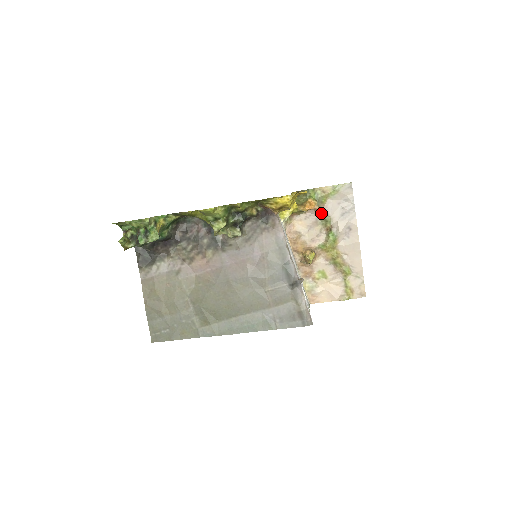
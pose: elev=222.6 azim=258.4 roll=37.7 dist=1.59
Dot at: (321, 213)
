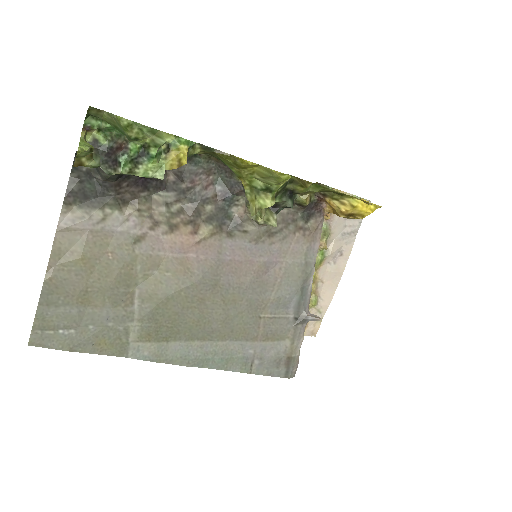
Dot at: (325, 222)
